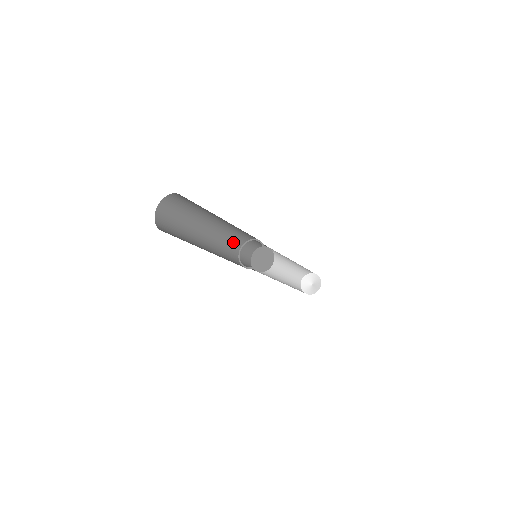
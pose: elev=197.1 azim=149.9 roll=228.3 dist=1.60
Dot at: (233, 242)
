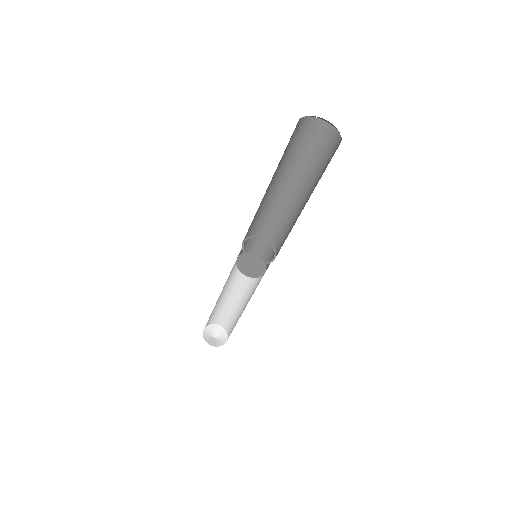
Dot at: occluded
